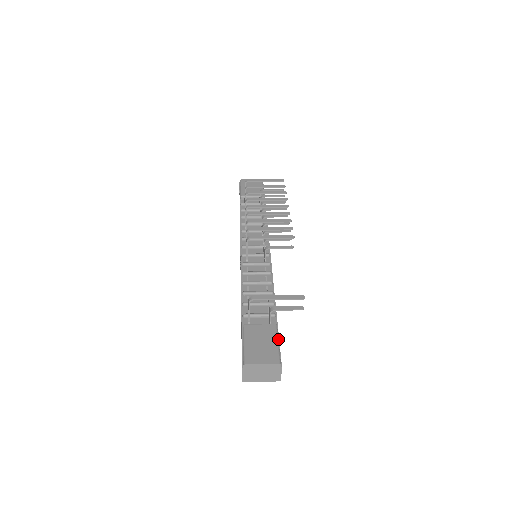
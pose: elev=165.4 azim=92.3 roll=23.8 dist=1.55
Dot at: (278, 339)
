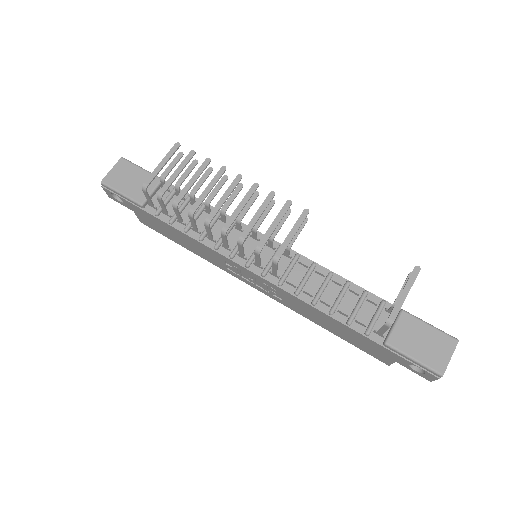
Dot at: (424, 321)
